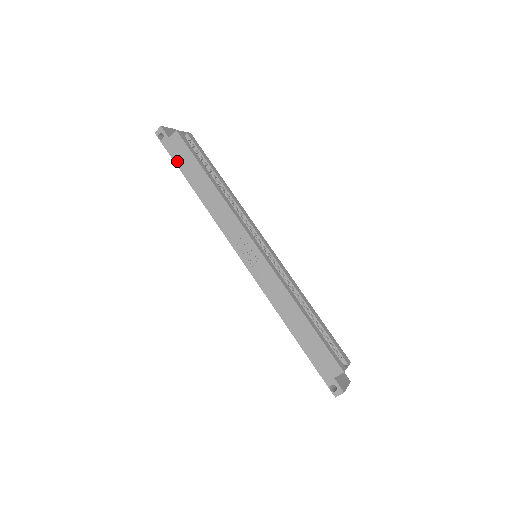
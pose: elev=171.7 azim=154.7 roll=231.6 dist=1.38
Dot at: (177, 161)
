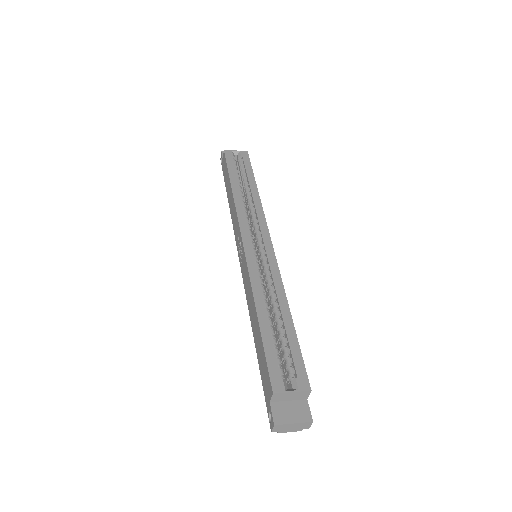
Dot at: (224, 177)
